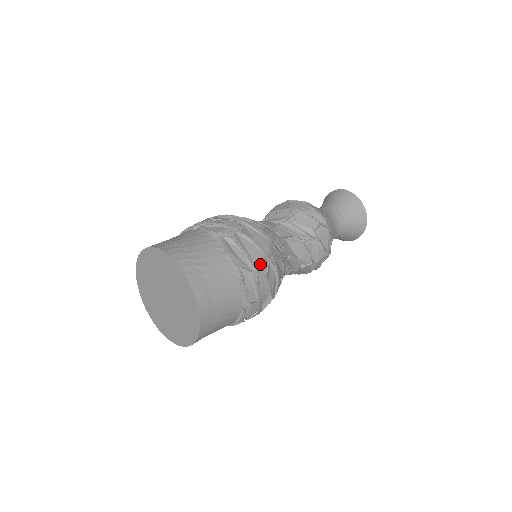
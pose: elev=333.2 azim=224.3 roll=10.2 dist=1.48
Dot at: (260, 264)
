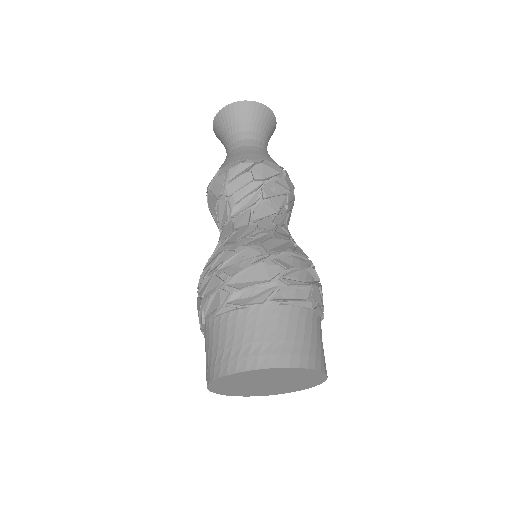
Dot at: (273, 272)
